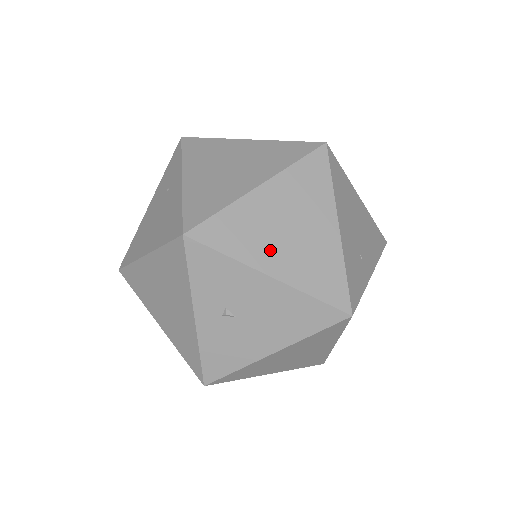
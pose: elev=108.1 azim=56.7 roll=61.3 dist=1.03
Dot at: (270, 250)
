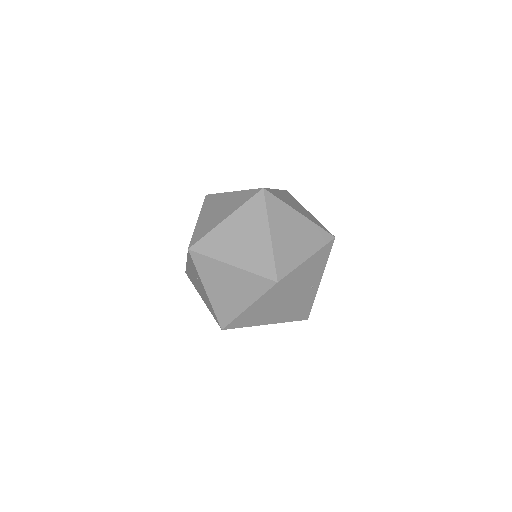
Dot at: (262, 320)
